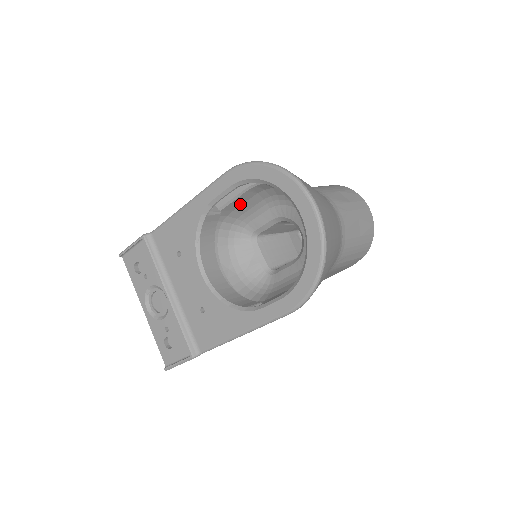
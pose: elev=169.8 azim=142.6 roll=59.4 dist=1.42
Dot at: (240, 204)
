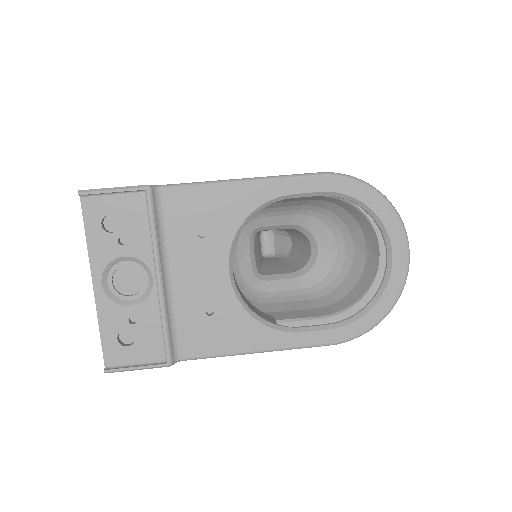
Dot at: (284, 201)
